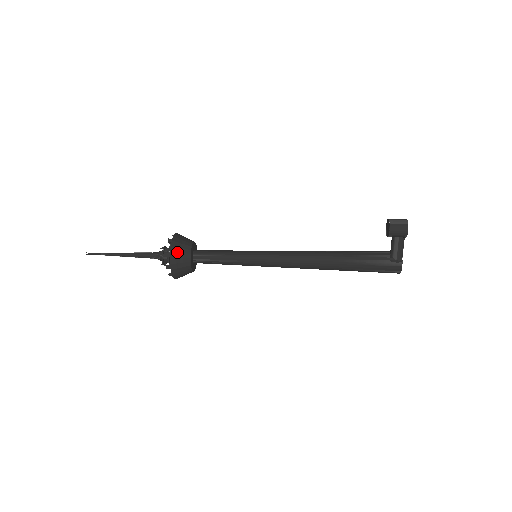
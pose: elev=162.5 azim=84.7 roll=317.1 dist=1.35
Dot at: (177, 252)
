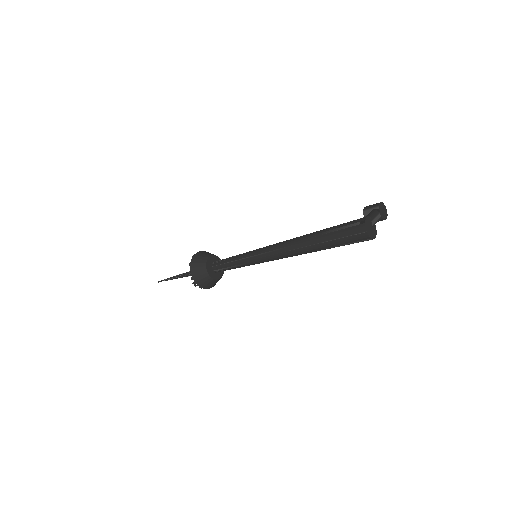
Dot at: (208, 252)
